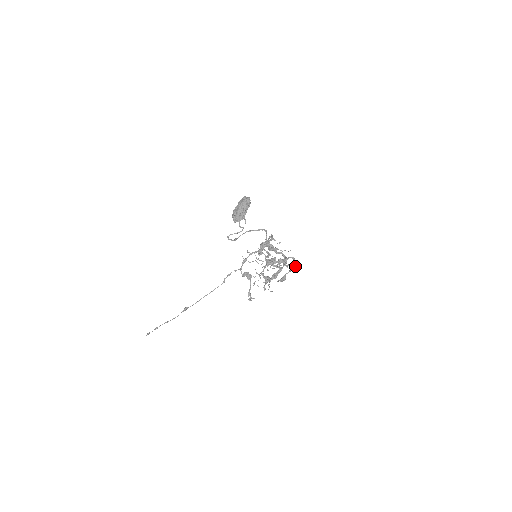
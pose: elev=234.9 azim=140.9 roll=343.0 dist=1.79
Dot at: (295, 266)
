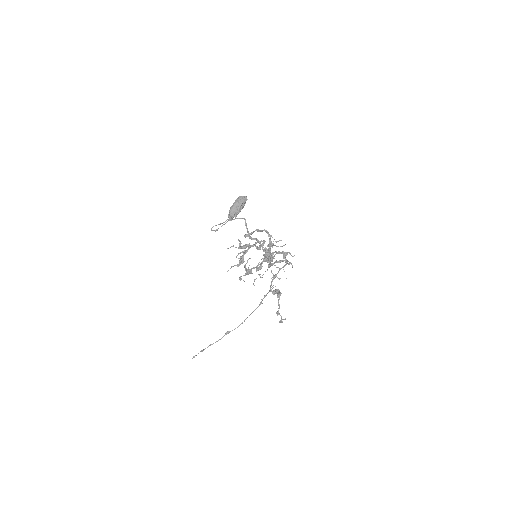
Dot at: (263, 249)
